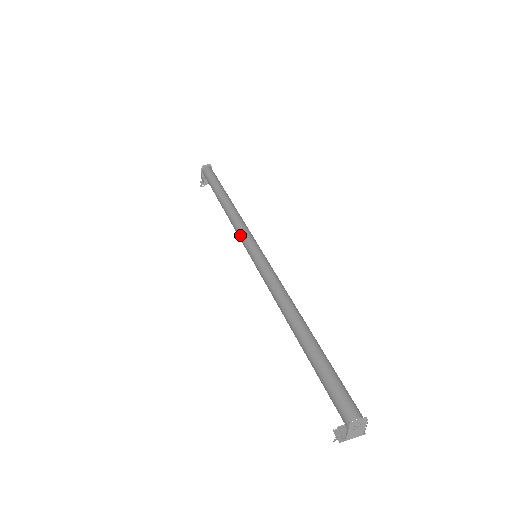
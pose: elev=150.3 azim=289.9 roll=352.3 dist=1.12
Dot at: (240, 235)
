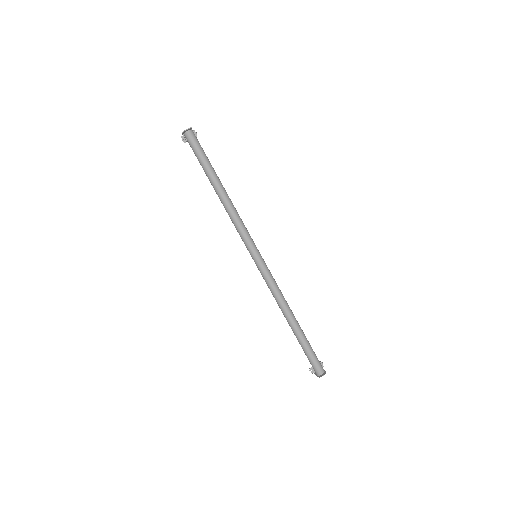
Dot at: (241, 238)
